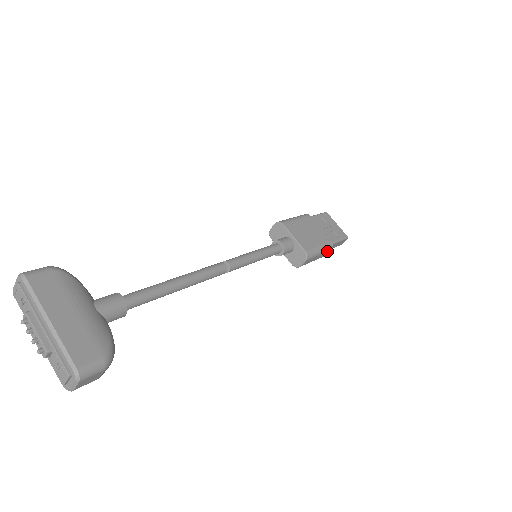
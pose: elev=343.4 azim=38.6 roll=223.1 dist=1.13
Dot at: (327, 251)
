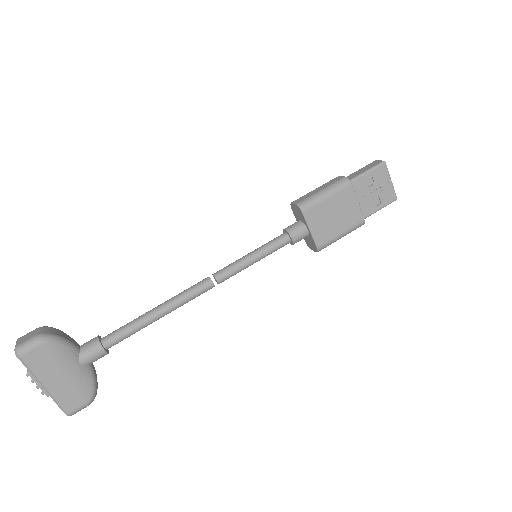
Dot at: occluded
